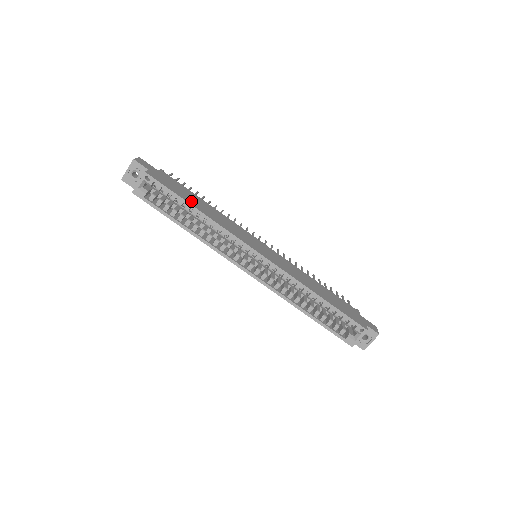
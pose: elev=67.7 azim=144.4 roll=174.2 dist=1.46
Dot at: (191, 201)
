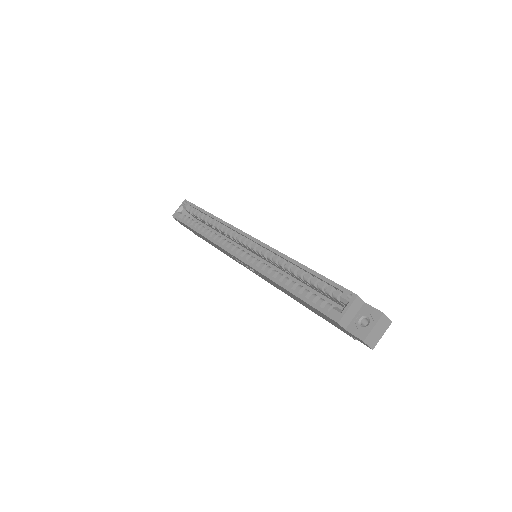
Dot at: occluded
